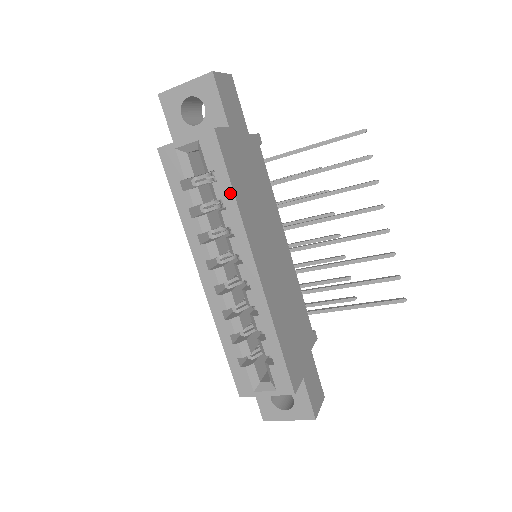
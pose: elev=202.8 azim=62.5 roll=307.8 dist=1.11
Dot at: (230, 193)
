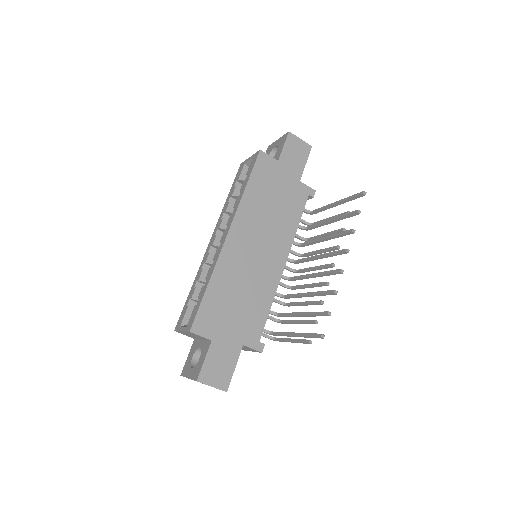
Dot at: (245, 186)
